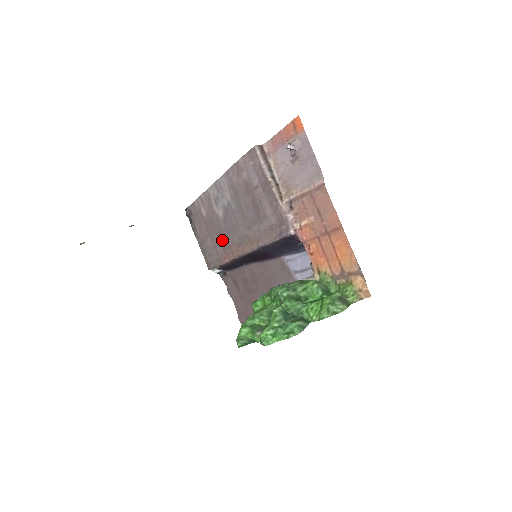
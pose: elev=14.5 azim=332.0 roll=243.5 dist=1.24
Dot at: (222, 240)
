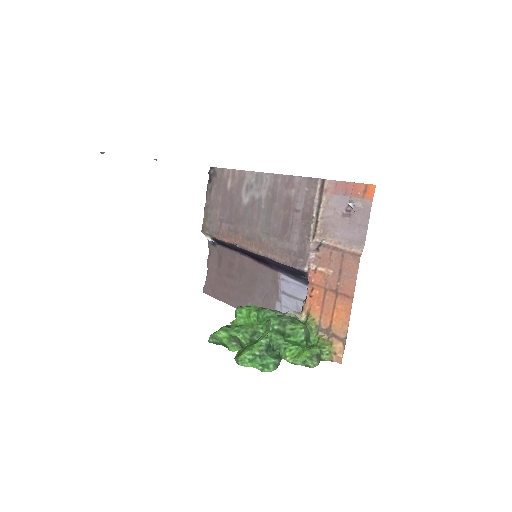
Dot at: (232, 221)
